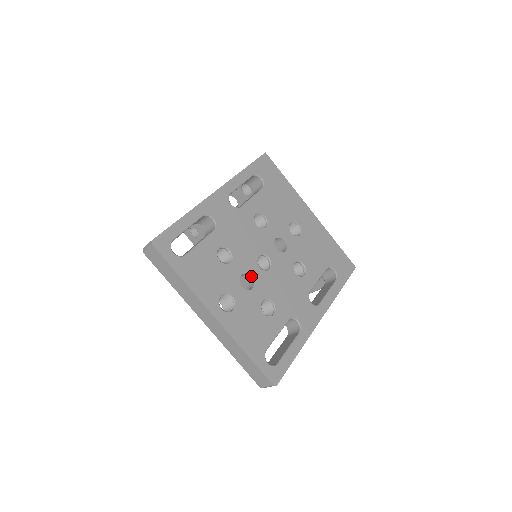
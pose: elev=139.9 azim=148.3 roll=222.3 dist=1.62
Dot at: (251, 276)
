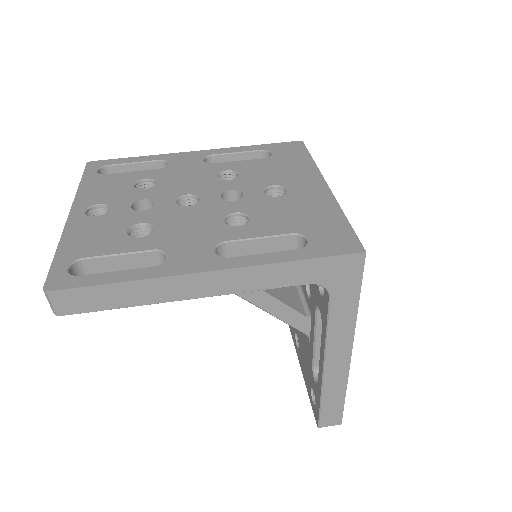
Dot at: (155, 203)
